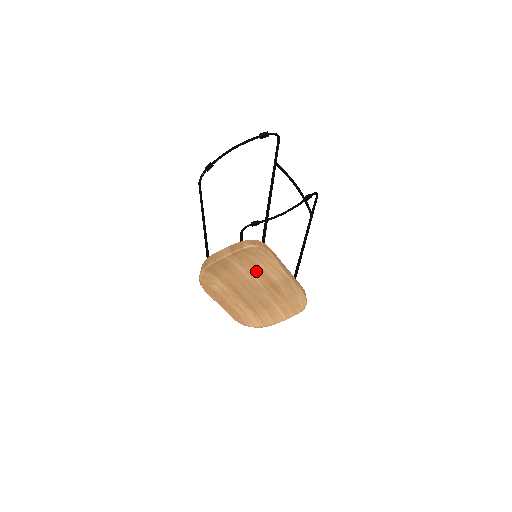
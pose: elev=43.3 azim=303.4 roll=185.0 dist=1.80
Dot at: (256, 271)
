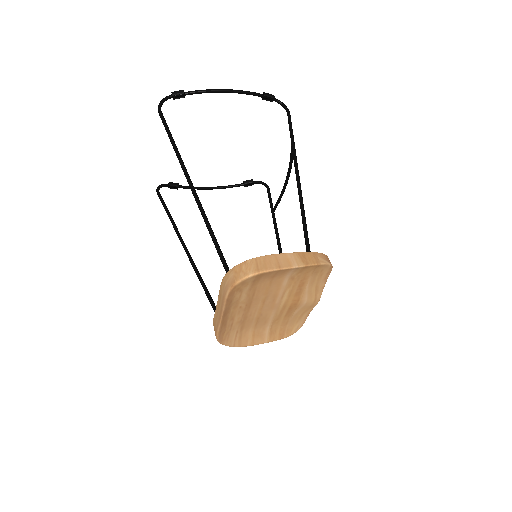
Dot at: (296, 288)
